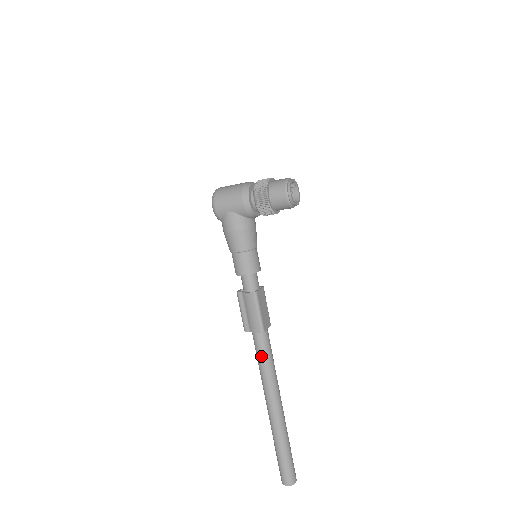
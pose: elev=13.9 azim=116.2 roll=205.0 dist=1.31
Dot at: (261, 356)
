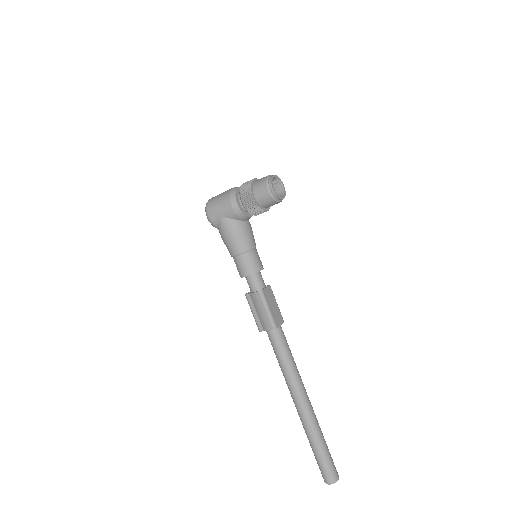
Dot at: (278, 353)
